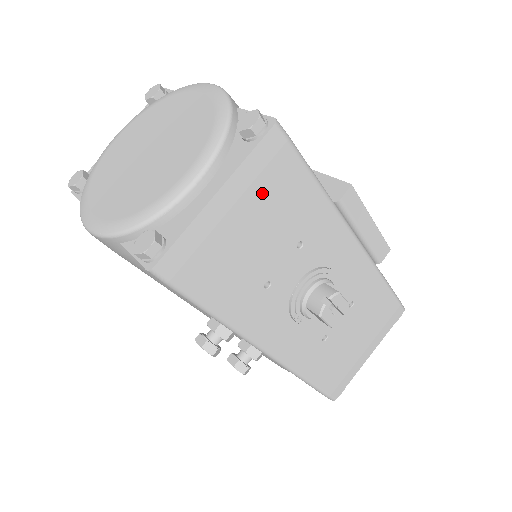
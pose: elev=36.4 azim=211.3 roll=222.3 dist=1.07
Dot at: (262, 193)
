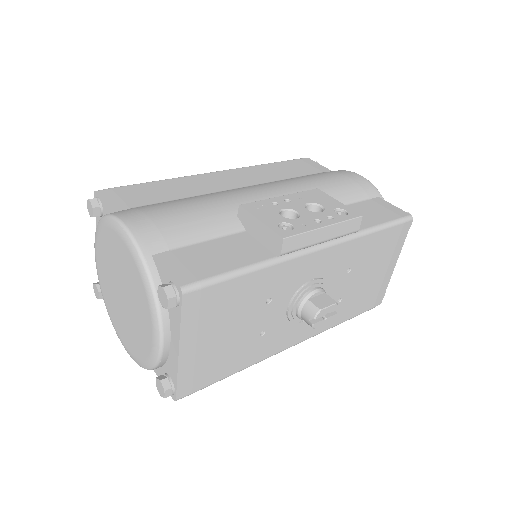
Dot at: (211, 320)
